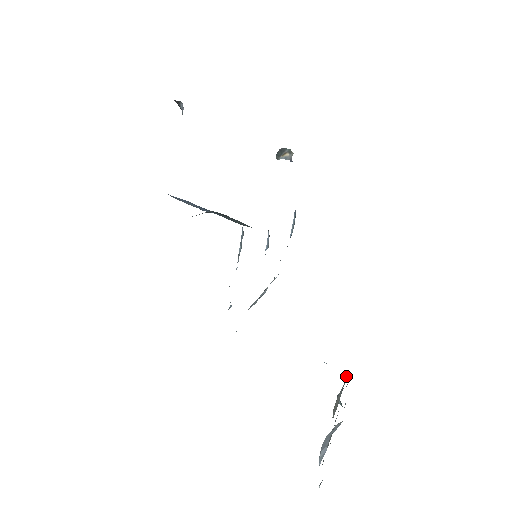
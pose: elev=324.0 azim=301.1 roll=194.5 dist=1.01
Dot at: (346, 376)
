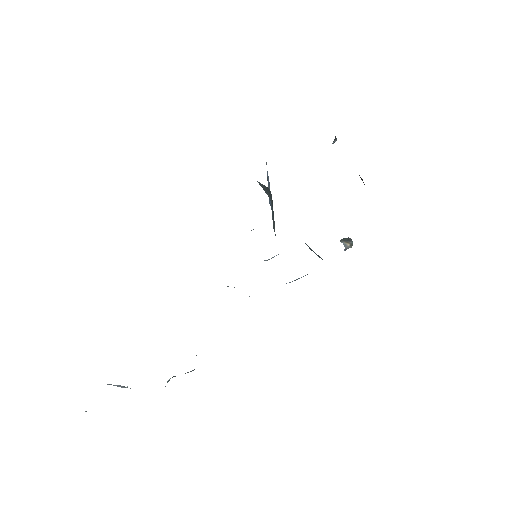
Dot at: occluded
